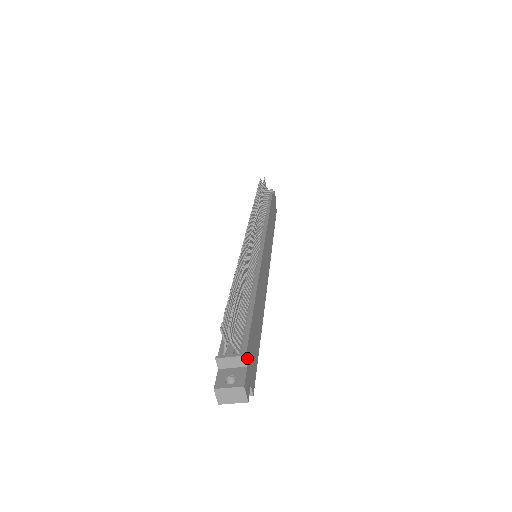
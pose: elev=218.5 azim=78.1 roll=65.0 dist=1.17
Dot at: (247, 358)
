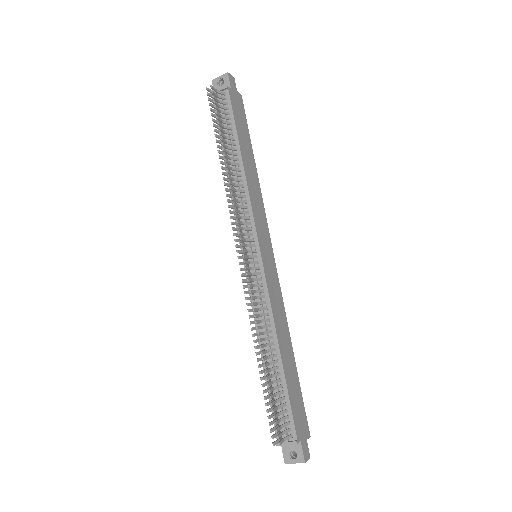
Dot at: (298, 436)
